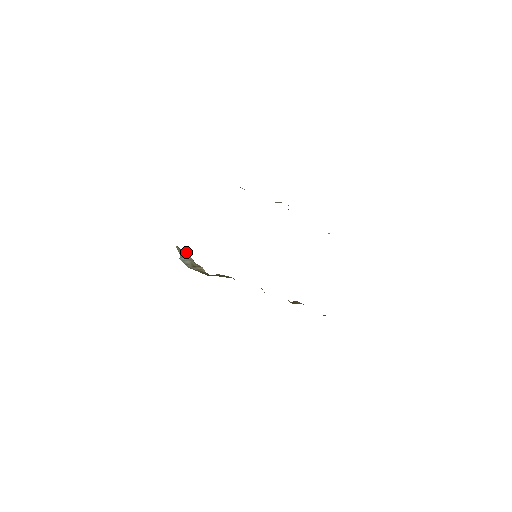
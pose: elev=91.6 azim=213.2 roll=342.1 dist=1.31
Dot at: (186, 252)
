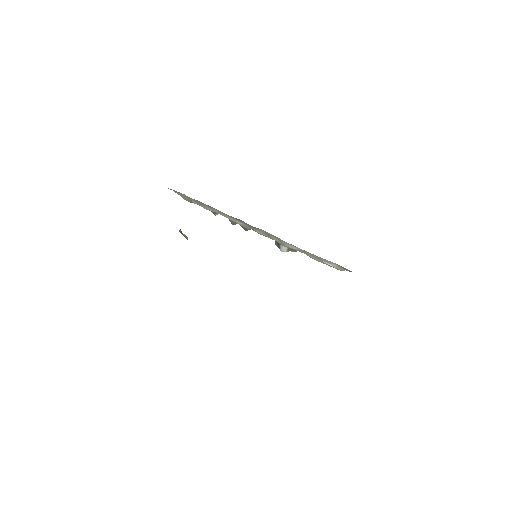
Dot at: (185, 235)
